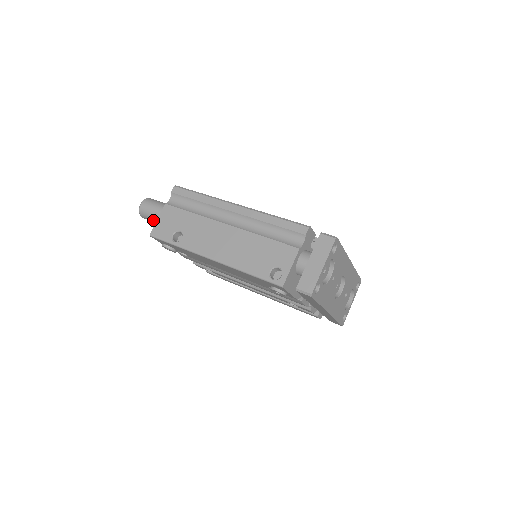
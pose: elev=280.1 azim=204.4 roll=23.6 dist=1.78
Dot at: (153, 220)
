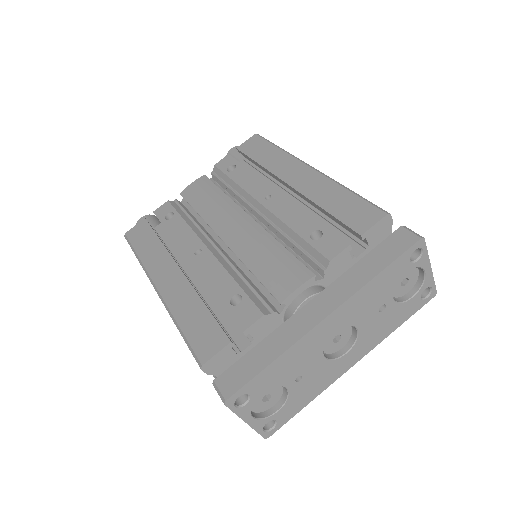
Dot at: occluded
